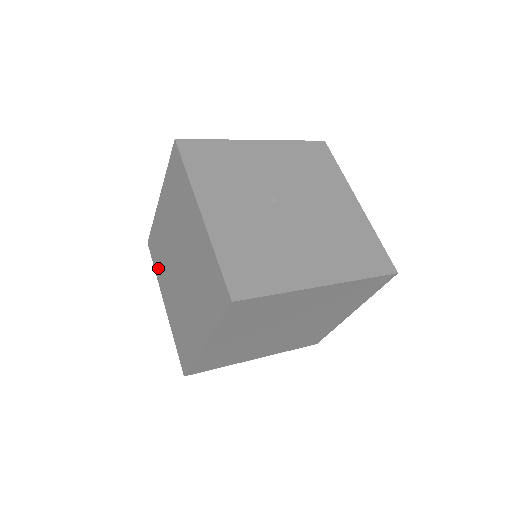
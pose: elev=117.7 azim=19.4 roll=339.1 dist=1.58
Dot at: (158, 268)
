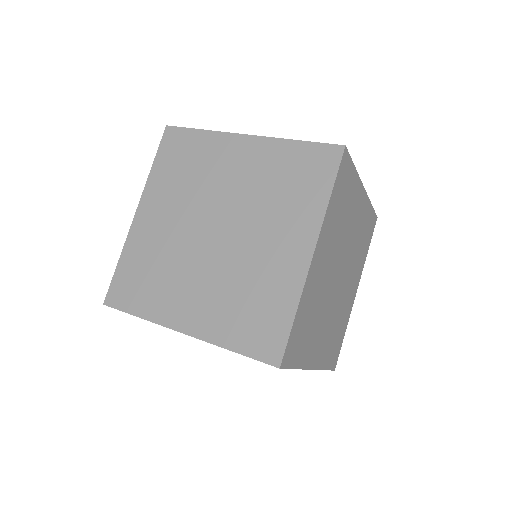
Dot at: (149, 301)
